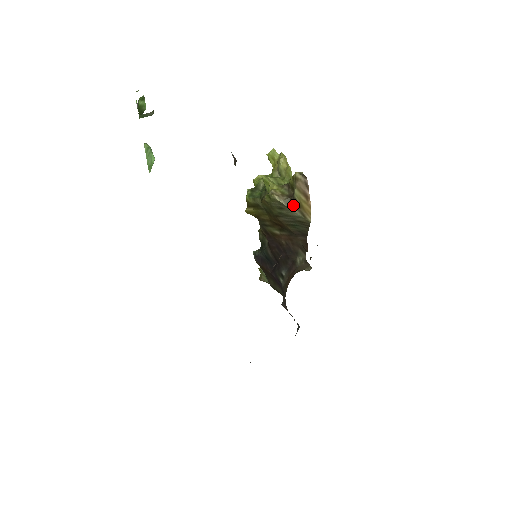
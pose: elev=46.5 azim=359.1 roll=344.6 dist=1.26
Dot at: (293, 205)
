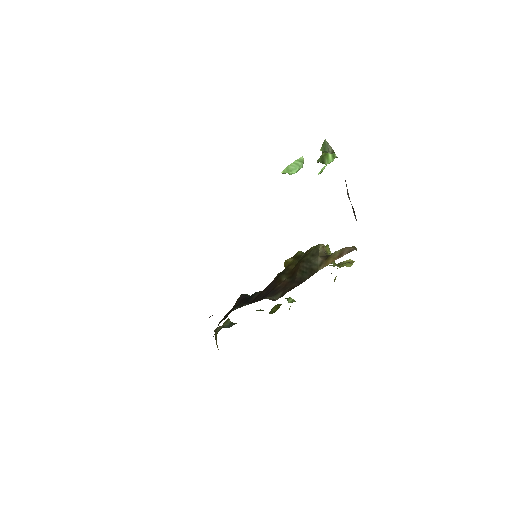
Dot at: (324, 257)
